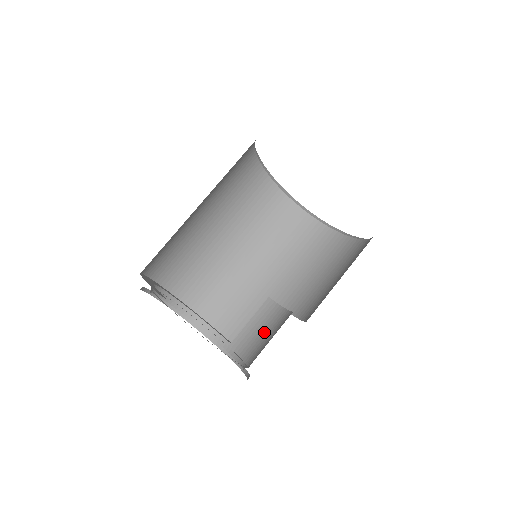
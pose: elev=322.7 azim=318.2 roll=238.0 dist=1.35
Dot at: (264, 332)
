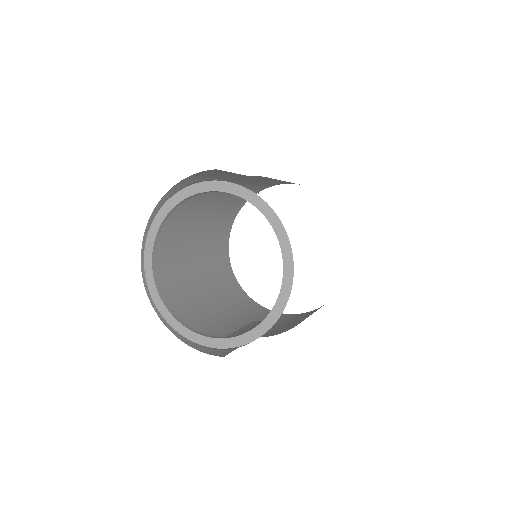
Dot at: occluded
